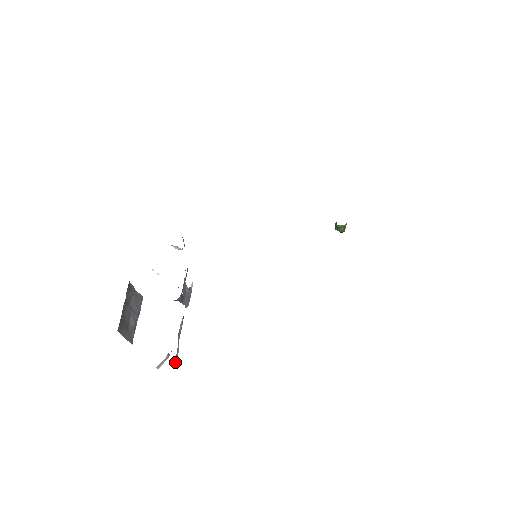
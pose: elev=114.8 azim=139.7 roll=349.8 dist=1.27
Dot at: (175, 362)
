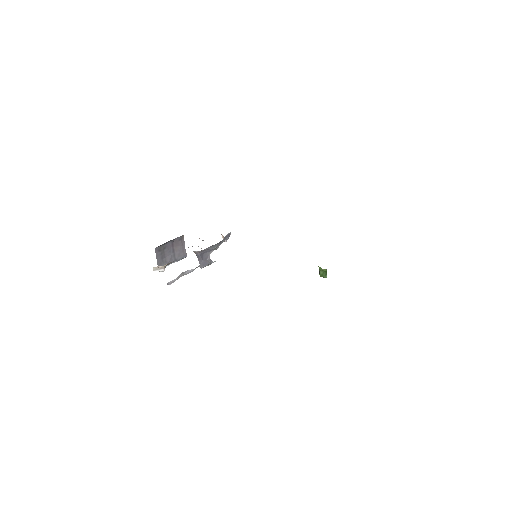
Dot at: (167, 283)
